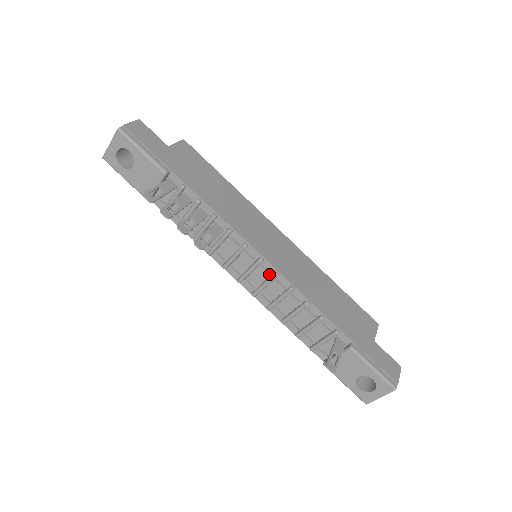
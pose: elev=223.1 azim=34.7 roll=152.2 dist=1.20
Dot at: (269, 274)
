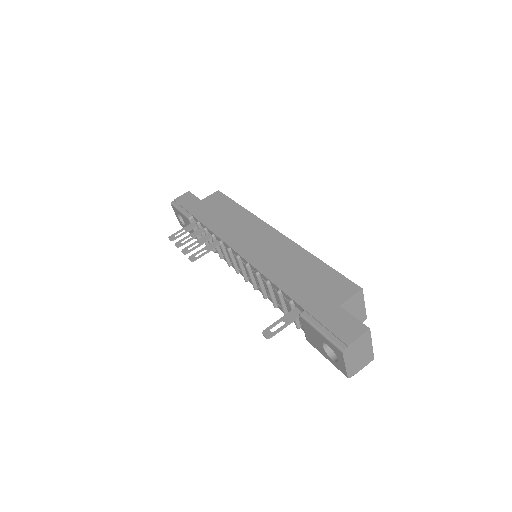
Dot at: occluded
